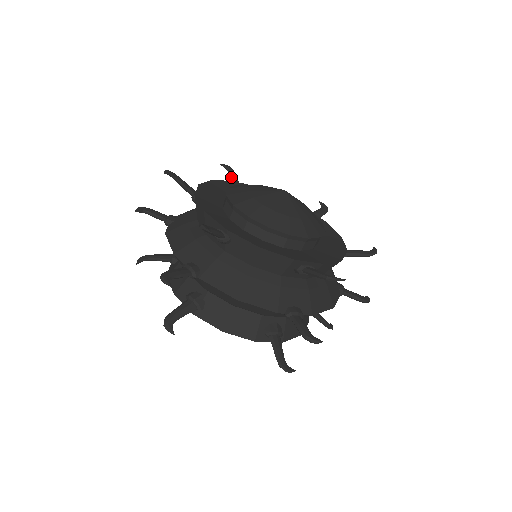
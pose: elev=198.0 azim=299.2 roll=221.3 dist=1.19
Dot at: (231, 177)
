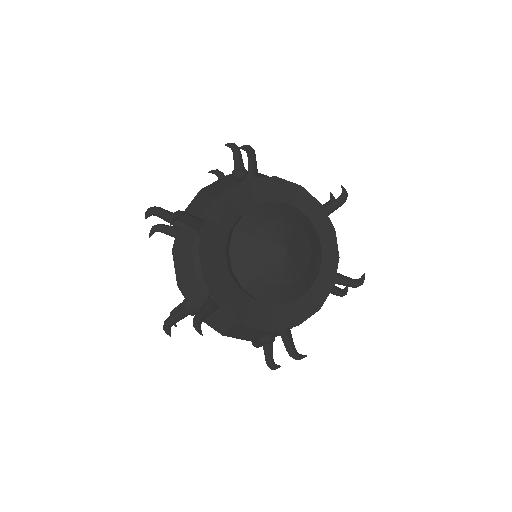
Dot at: (249, 165)
